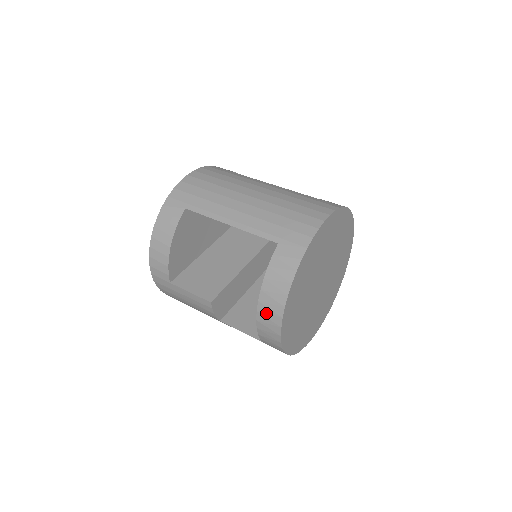
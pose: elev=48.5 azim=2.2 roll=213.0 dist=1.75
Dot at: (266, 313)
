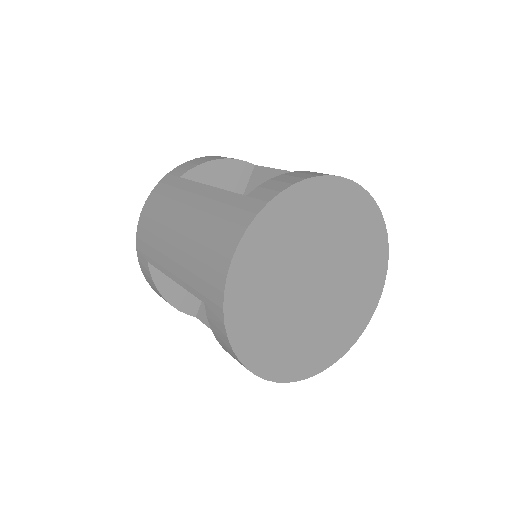
Dot at: occluded
